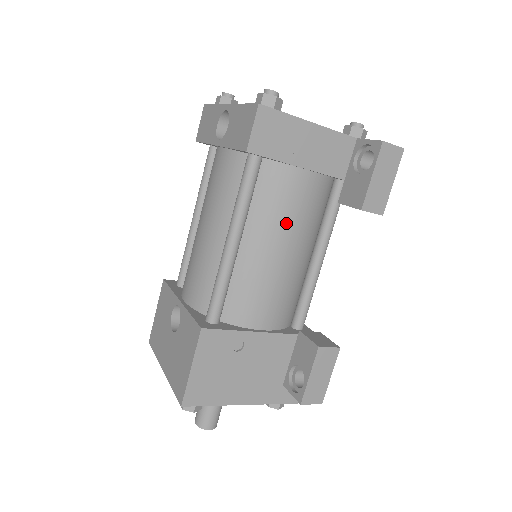
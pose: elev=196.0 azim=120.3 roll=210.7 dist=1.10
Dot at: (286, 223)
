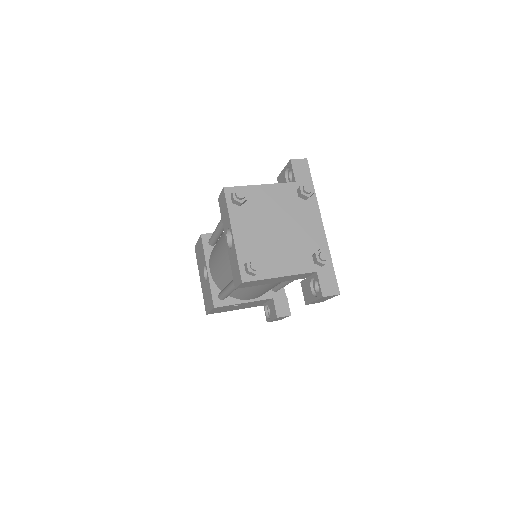
Dot at: (264, 287)
